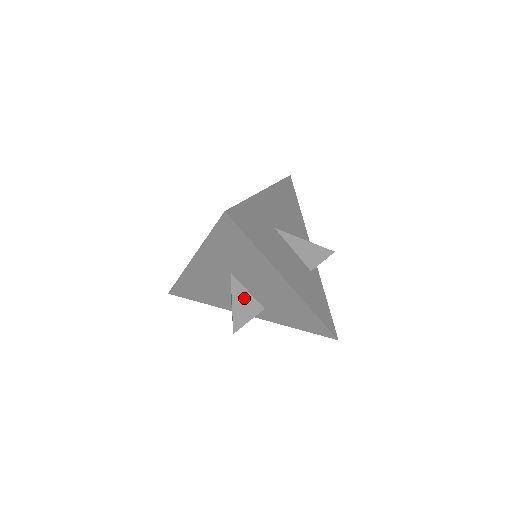
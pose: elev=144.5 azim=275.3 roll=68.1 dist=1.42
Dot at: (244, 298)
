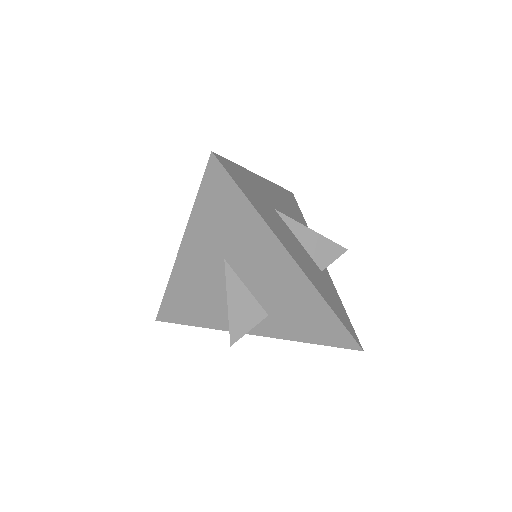
Dot at: (242, 297)
